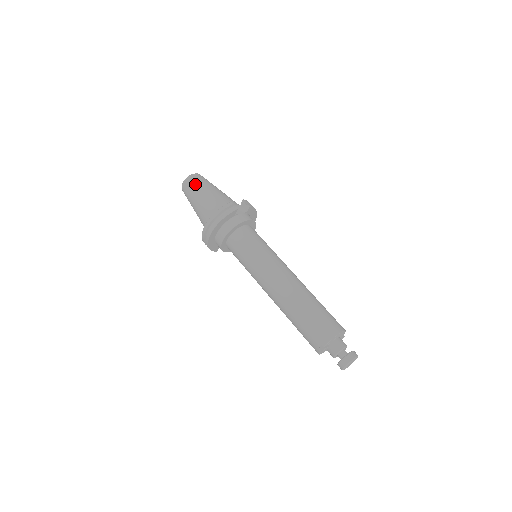
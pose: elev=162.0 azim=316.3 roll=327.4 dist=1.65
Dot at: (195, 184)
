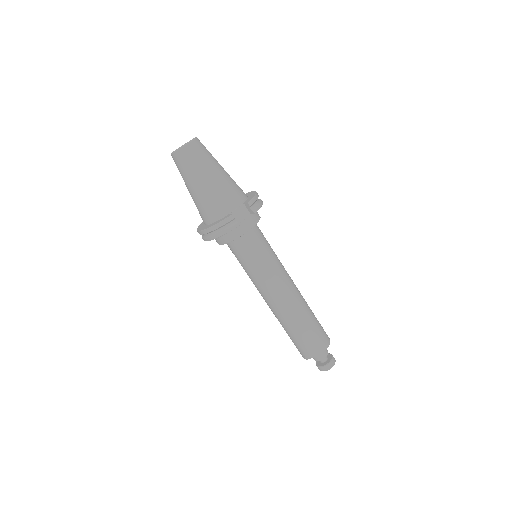
Dot at: (188, 165)
